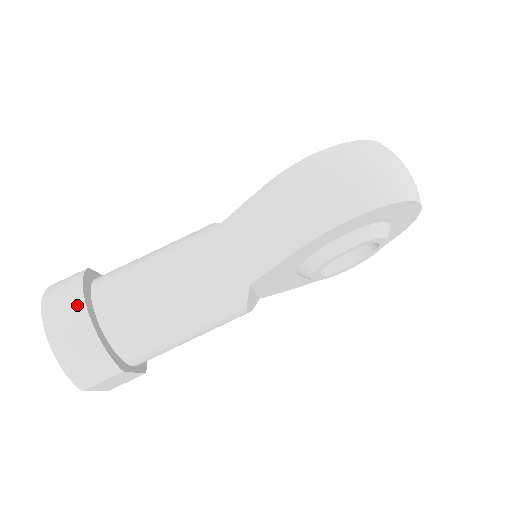
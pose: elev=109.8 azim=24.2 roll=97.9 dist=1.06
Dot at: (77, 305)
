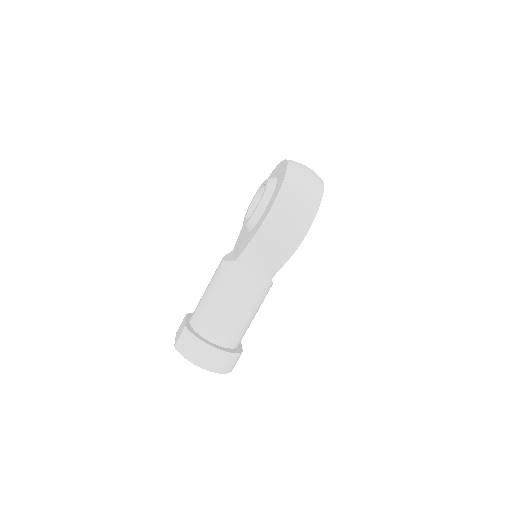
Dot at: (207, 349)
